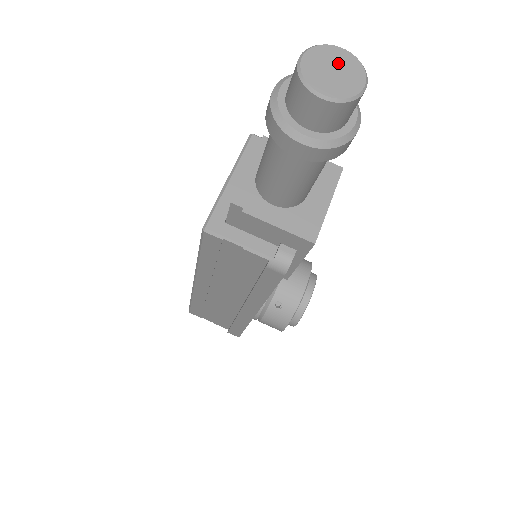
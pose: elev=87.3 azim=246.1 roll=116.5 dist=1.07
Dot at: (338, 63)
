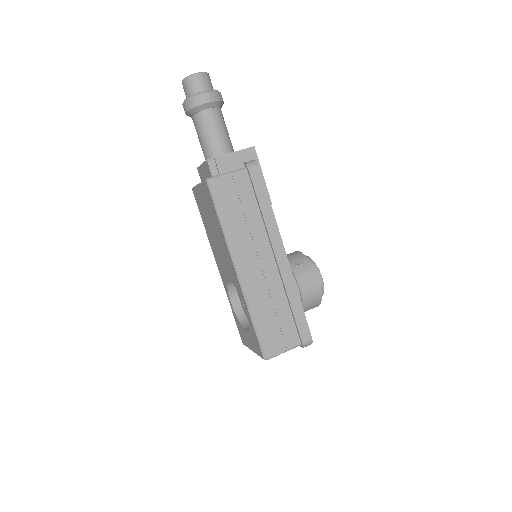
Dot at: occluded
